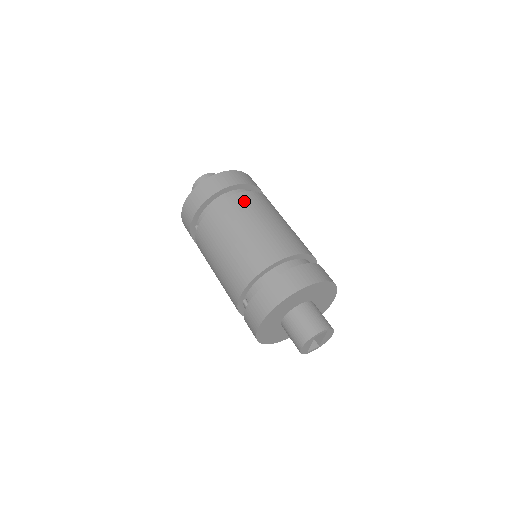
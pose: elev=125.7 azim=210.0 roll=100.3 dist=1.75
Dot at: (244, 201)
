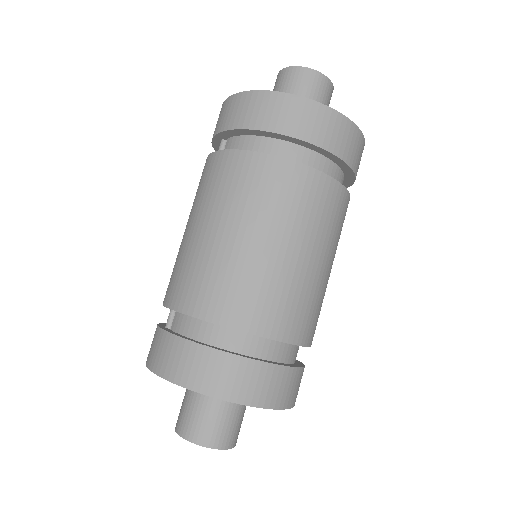
Dot at: (301, 188)
